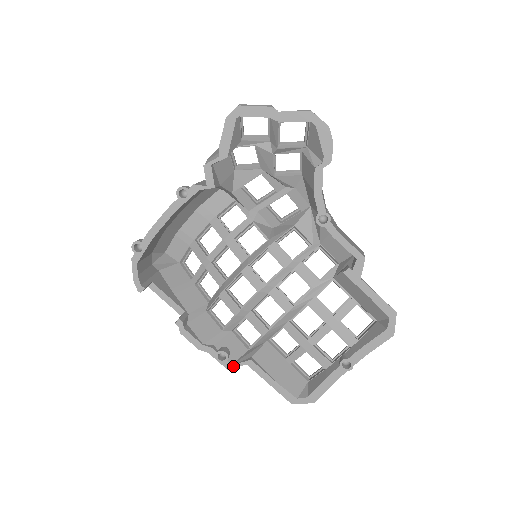
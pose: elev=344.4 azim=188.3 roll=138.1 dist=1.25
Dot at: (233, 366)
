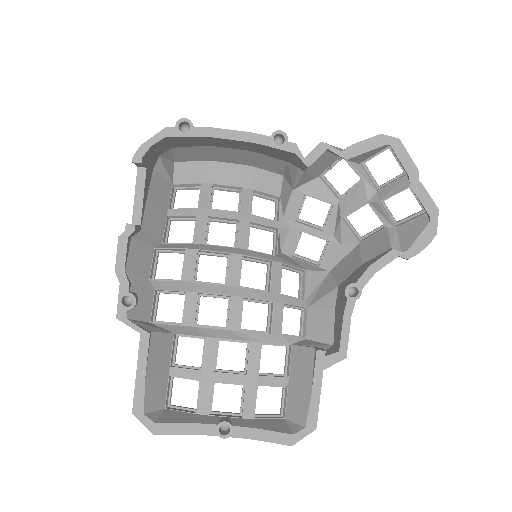
Dot at: (126, 321)
